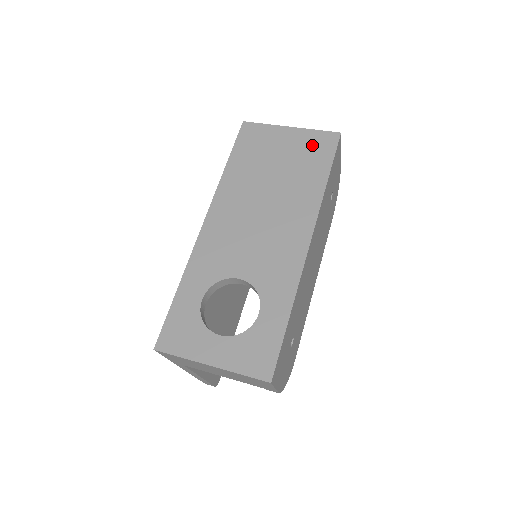
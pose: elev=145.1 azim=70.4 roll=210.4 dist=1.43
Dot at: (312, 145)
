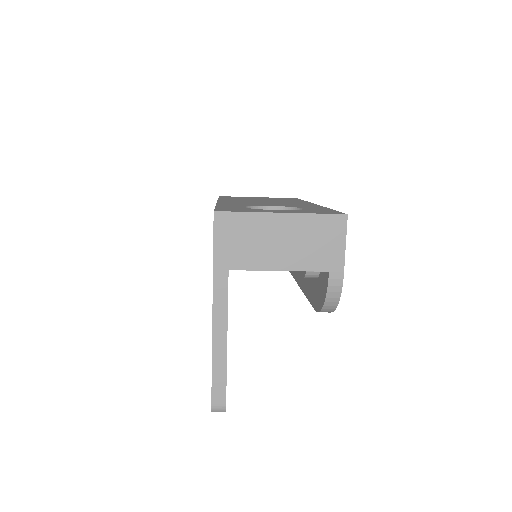
Dot at: (281, 198)
